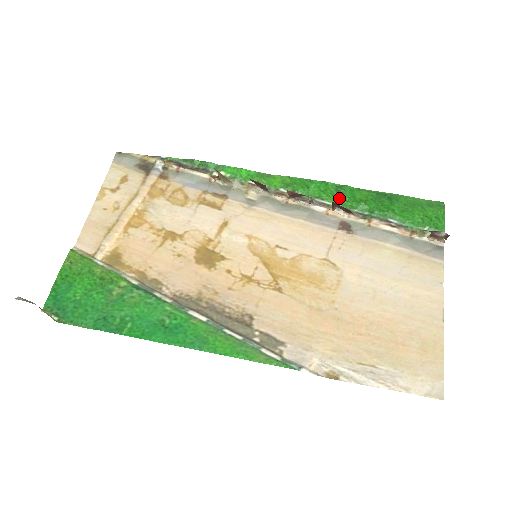
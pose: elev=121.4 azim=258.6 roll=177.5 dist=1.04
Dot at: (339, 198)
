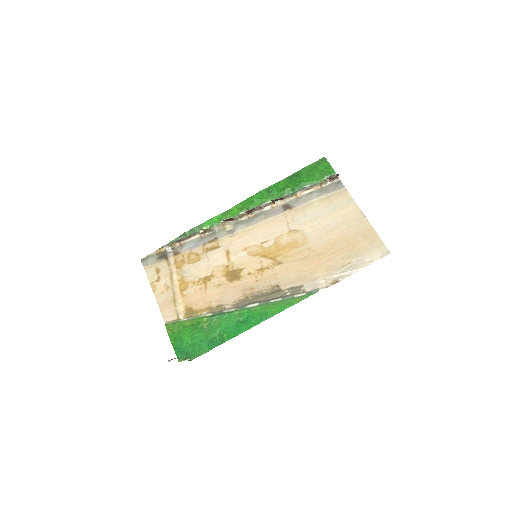
Dot at: (272, 195)
